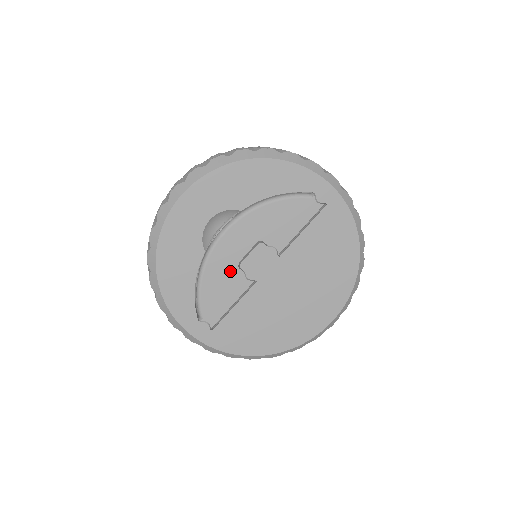
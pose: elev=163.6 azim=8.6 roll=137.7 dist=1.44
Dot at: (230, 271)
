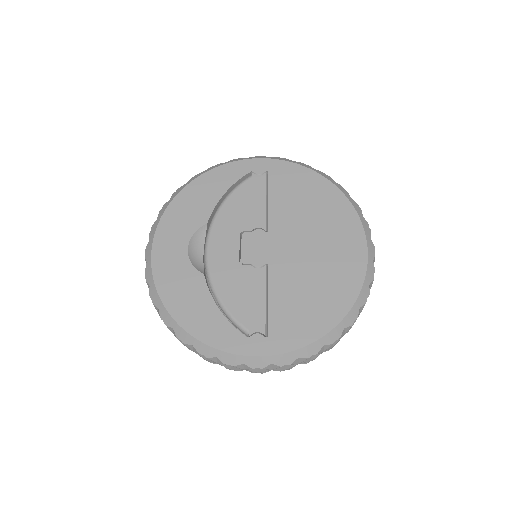
Dot at: (238, 273)
